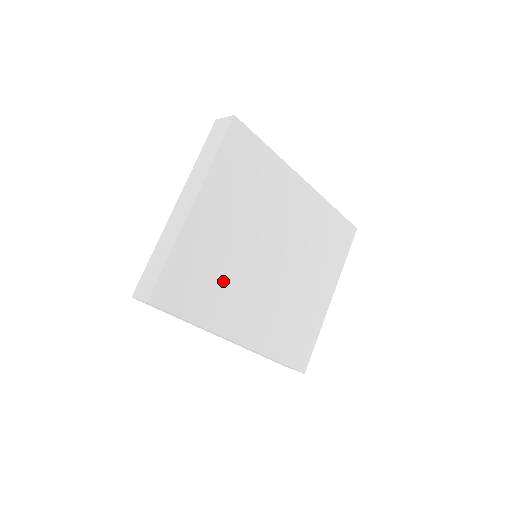
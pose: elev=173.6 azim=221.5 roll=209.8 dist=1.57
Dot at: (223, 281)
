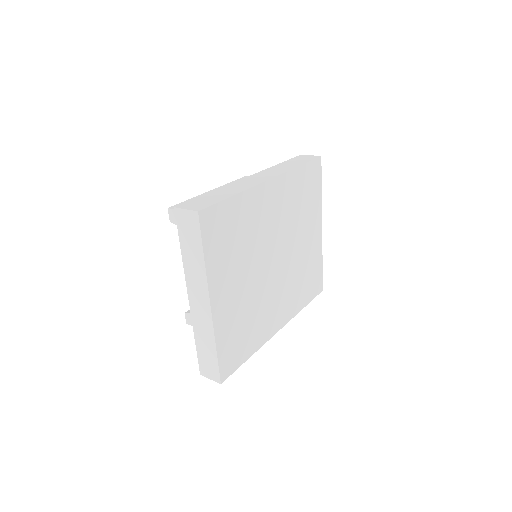
Dot at: (253, 316)
